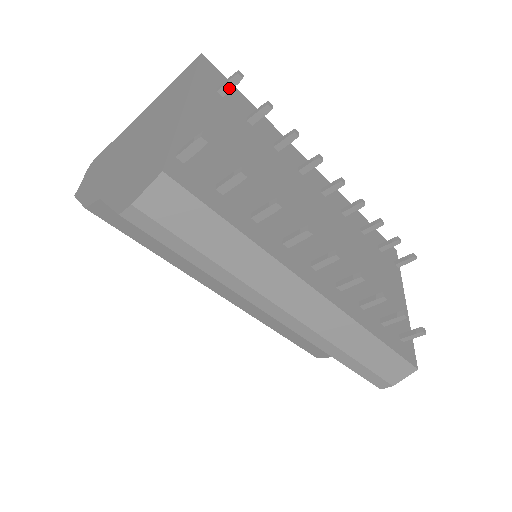
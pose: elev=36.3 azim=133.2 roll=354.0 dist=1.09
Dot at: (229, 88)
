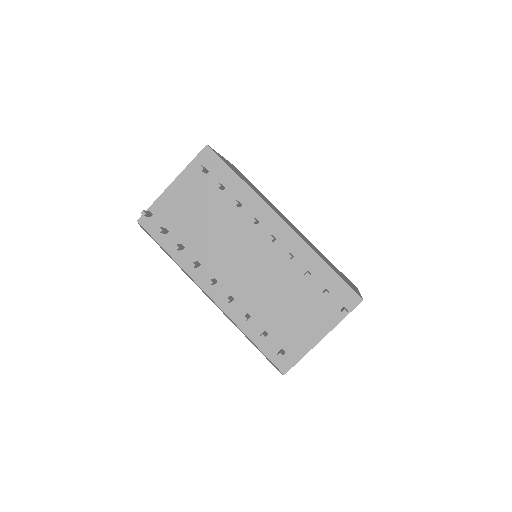
Dot at: occluded
